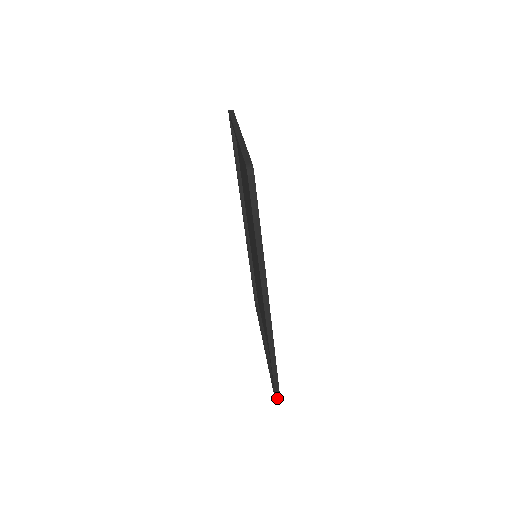
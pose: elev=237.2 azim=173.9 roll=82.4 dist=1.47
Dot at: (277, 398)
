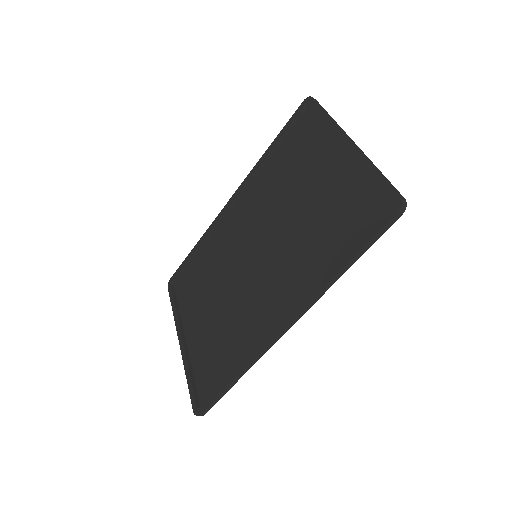
Dot at: (203, 412)
